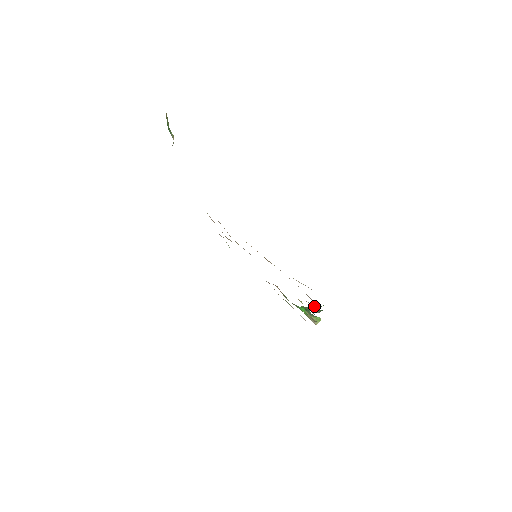
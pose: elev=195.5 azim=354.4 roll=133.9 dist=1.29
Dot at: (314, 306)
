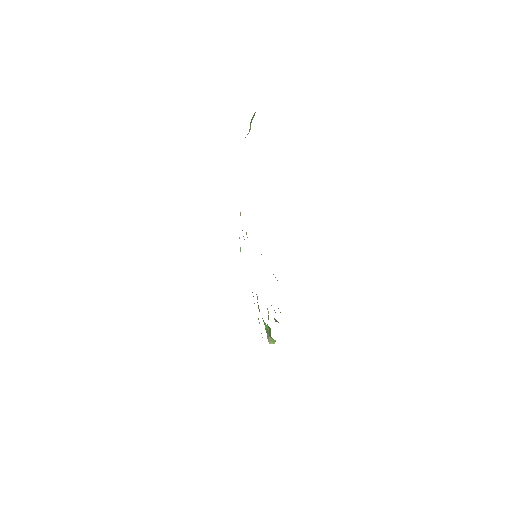
Dot at: (275, 312)
